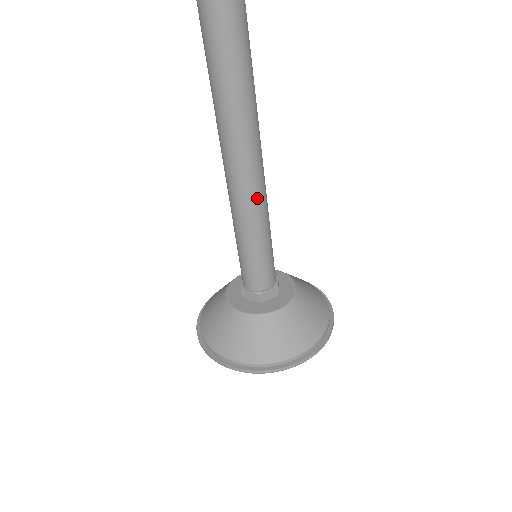
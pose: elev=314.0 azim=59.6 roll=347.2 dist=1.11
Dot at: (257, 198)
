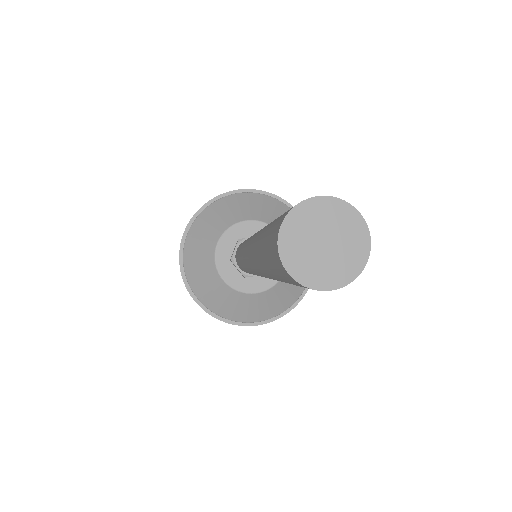
Dot at: occluded
